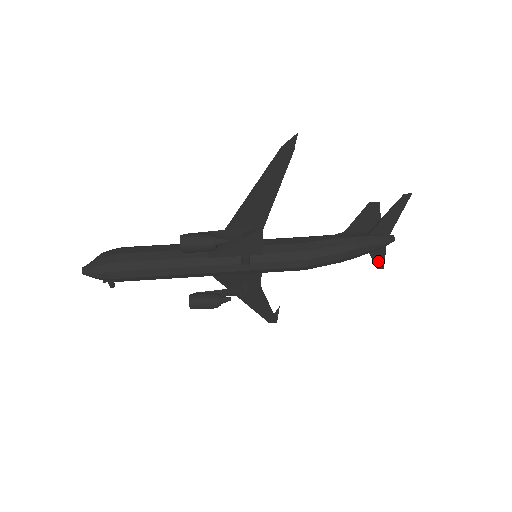
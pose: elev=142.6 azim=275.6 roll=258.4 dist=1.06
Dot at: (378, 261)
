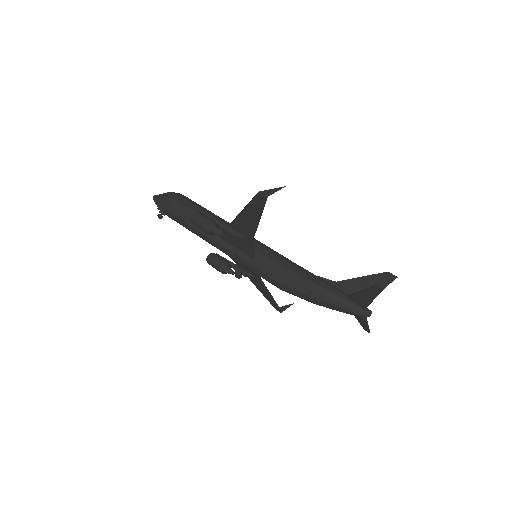
Dot at: (362, 324)
